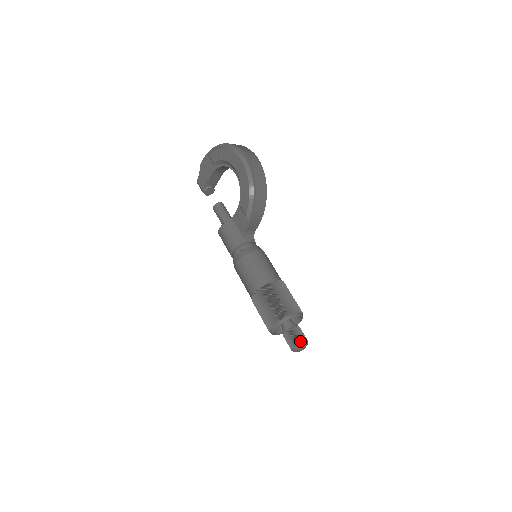
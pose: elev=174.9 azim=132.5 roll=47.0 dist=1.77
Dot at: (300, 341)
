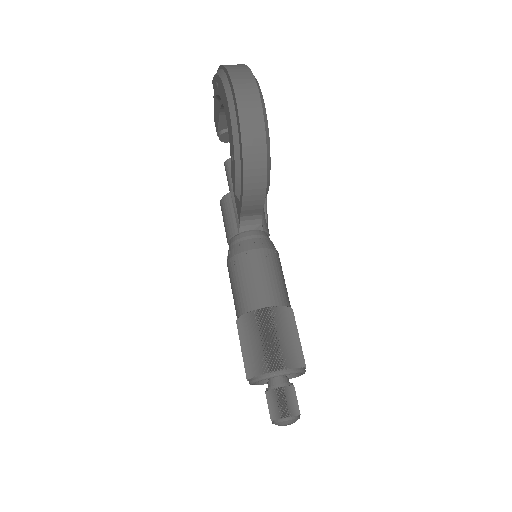
Dot at: (280, 416)
